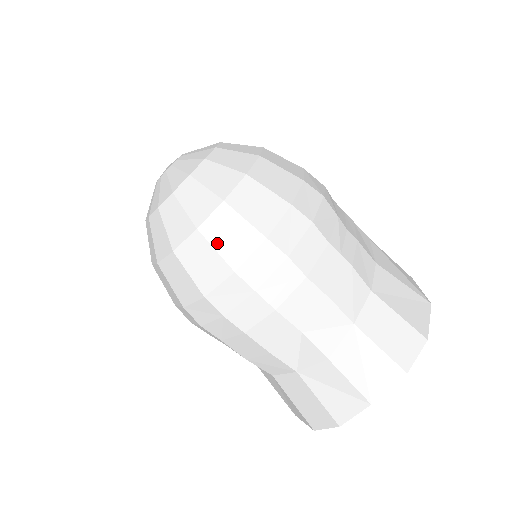
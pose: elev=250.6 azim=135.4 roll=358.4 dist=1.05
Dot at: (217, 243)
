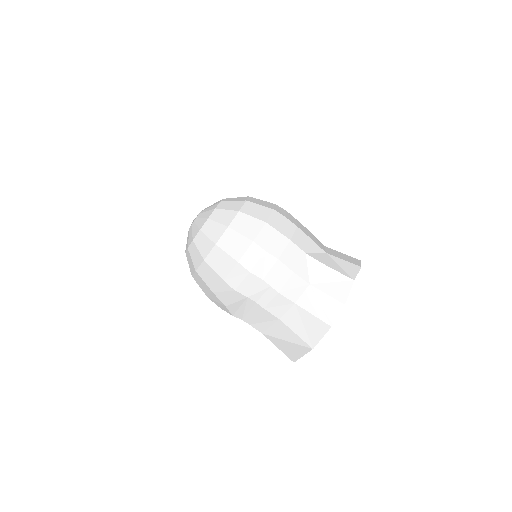
Dot at: (252, 214)
